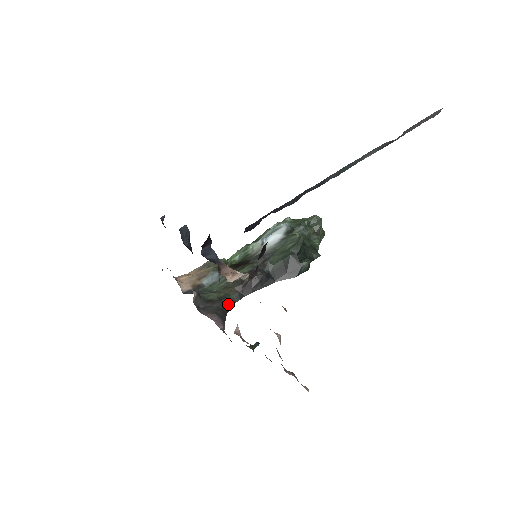
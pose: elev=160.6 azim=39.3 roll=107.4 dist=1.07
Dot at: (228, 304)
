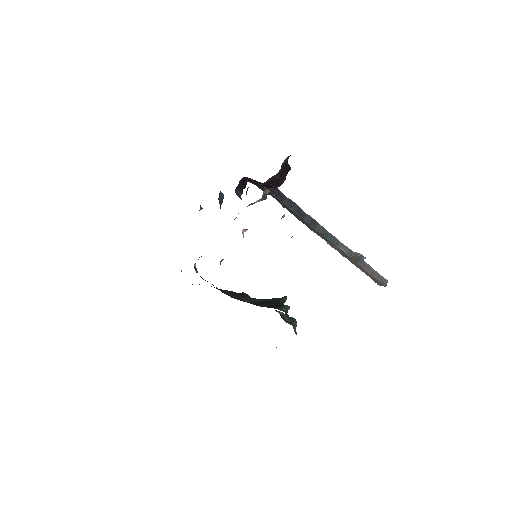
Dot at: occluded
